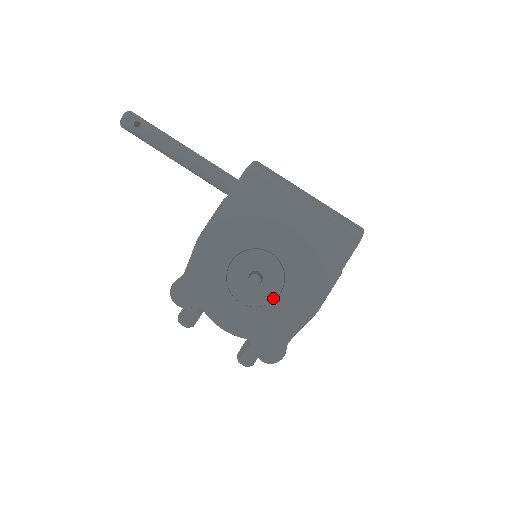
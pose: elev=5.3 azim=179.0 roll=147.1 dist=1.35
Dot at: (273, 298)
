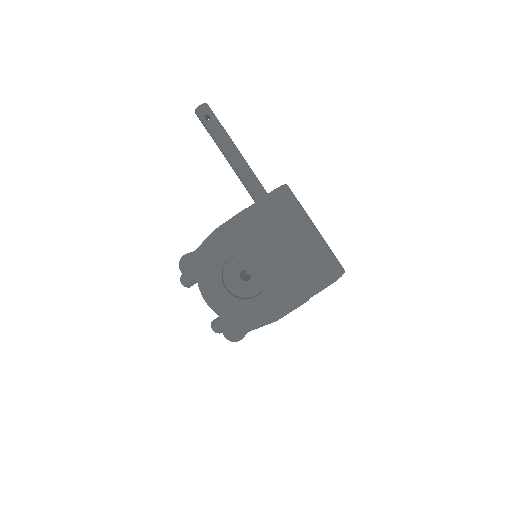
Dot at: (252, 295)
